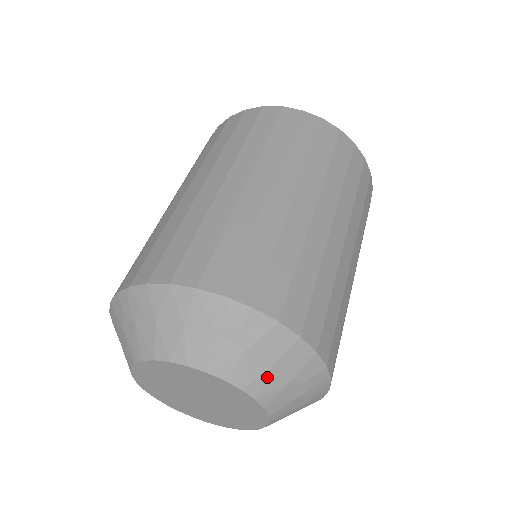
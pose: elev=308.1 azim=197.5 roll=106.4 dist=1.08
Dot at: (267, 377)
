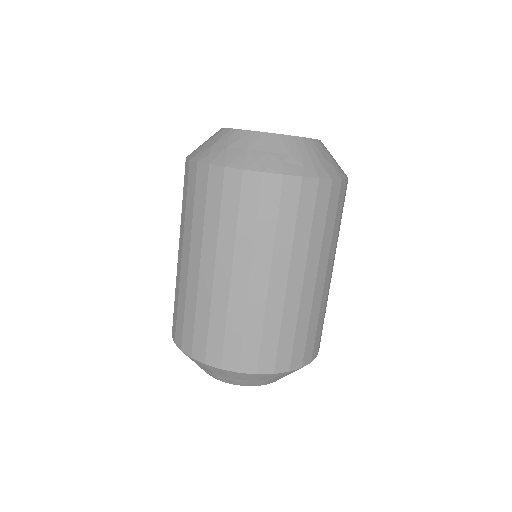
Dot at: occluded
